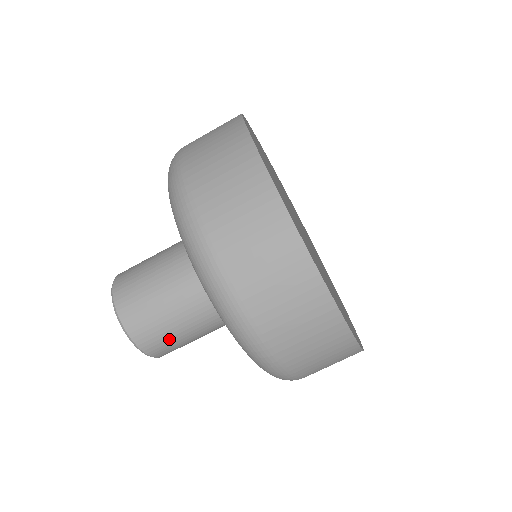
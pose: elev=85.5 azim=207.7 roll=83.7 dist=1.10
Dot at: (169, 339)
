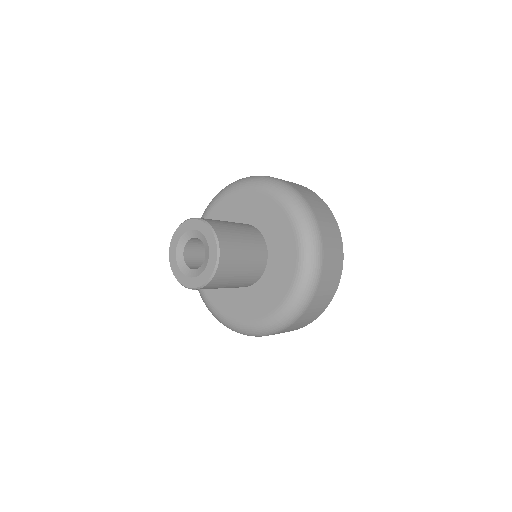
Dot at: (232, 239)
